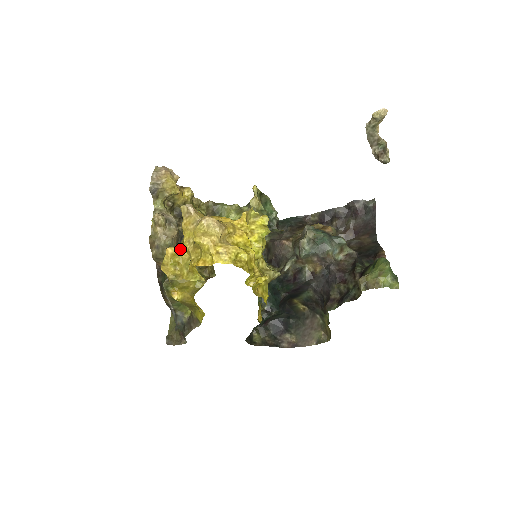
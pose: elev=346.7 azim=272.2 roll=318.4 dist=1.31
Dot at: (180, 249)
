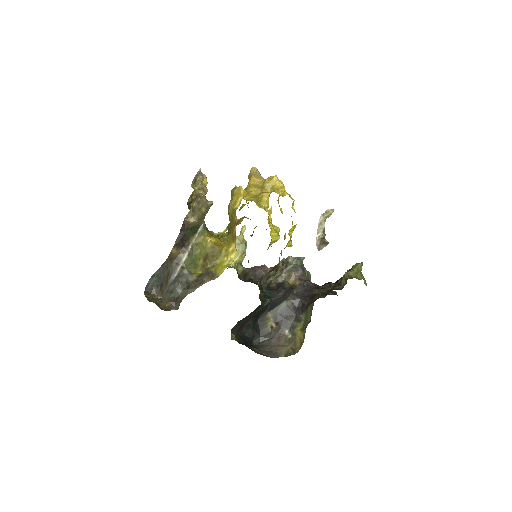
Dot at: occluded
